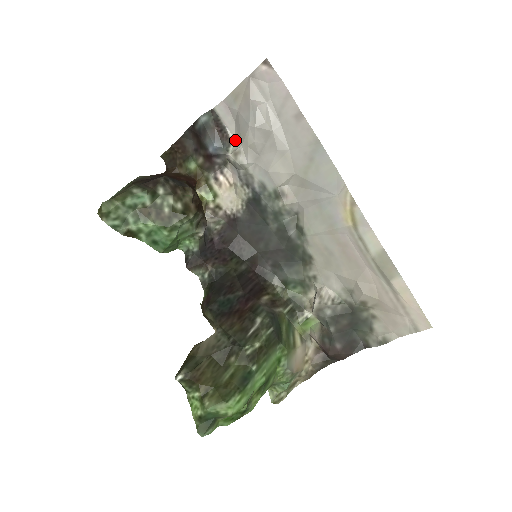
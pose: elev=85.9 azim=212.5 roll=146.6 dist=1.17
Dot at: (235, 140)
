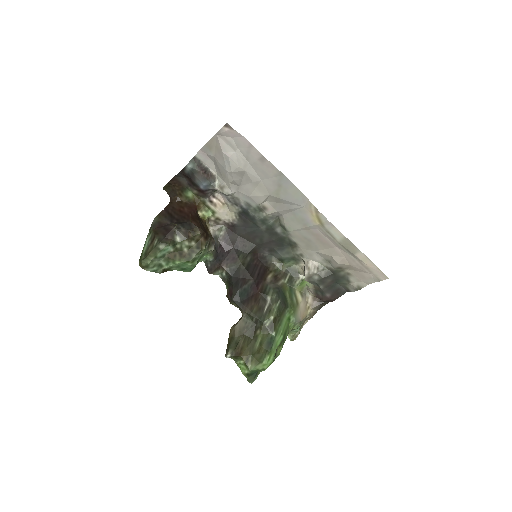
Dot at: (218, 176)
